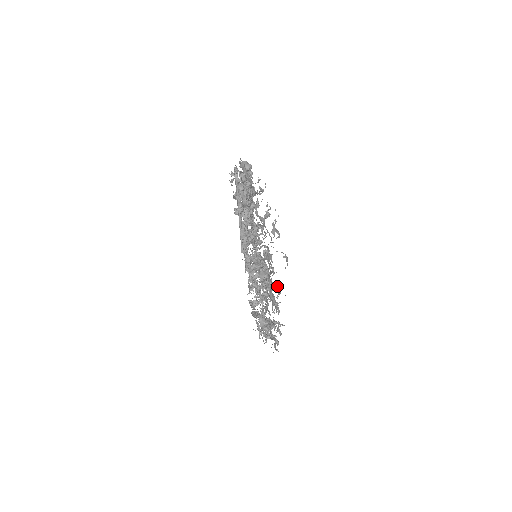
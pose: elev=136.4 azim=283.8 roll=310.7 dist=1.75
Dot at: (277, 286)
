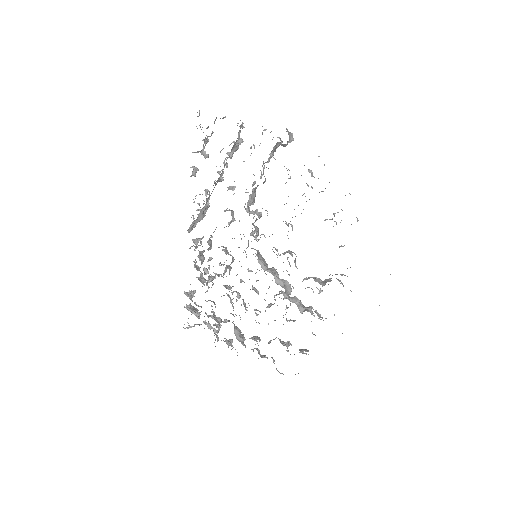
Dot at: (284, 297)
